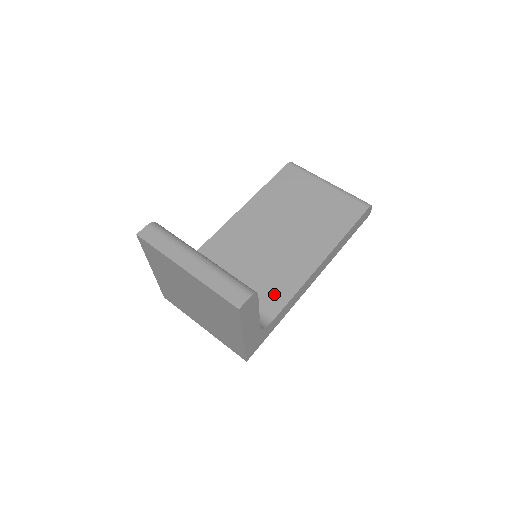
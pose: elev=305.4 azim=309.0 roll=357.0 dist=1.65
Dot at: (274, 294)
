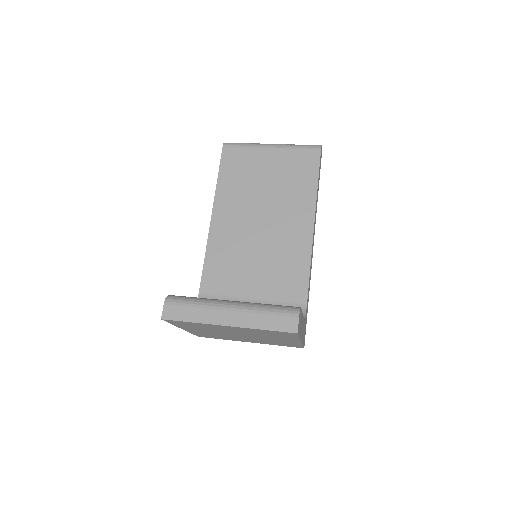
Dot at: (293, 280)
